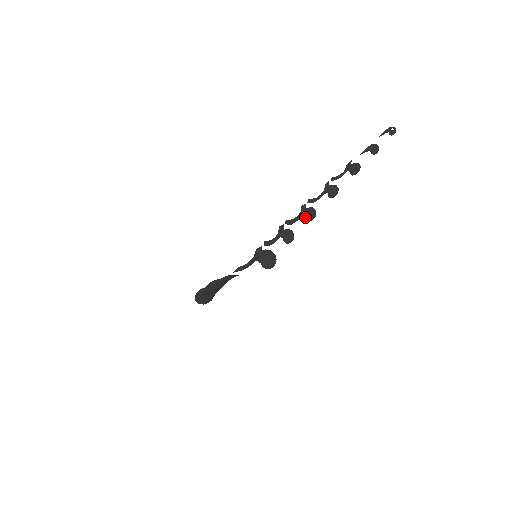
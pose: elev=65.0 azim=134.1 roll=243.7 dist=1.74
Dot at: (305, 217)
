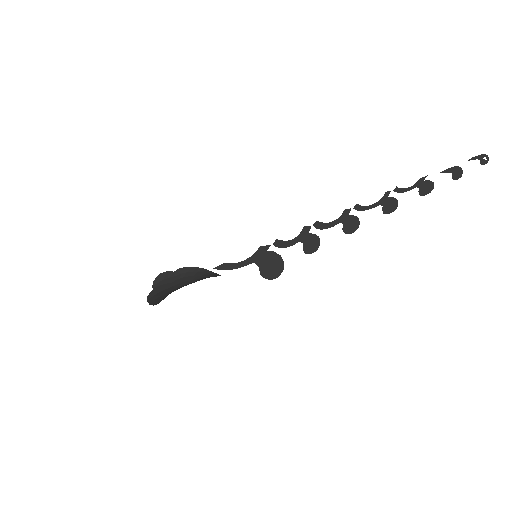
Dot at: (343, 226)
